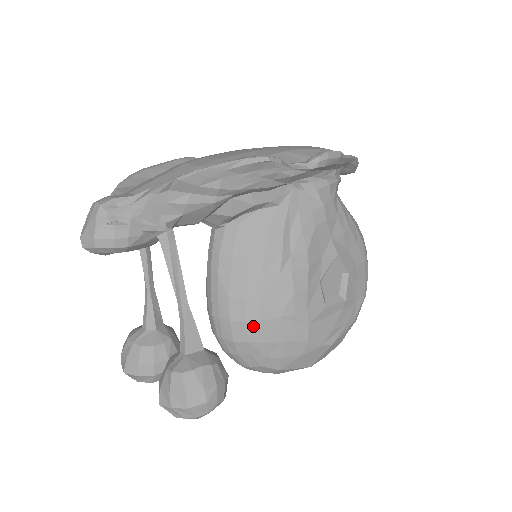
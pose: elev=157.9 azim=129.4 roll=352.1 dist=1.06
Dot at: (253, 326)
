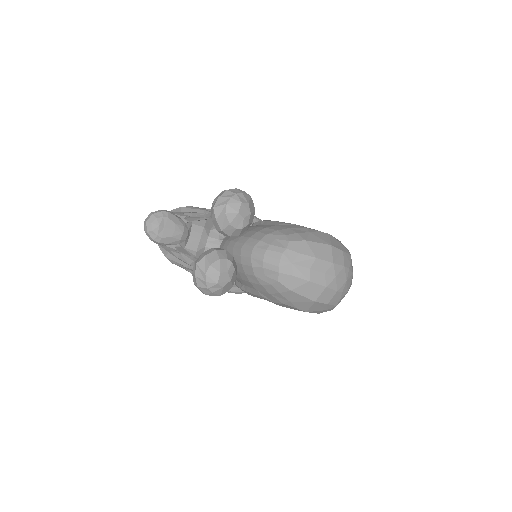
Dot at: (263, 231)
